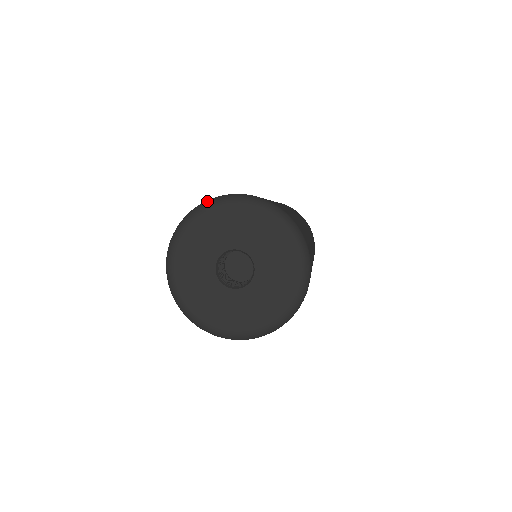
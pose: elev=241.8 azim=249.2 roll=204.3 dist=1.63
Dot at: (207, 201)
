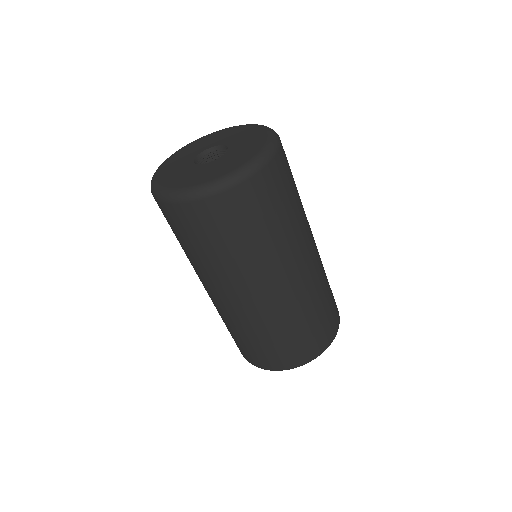
Dot at: occluded
